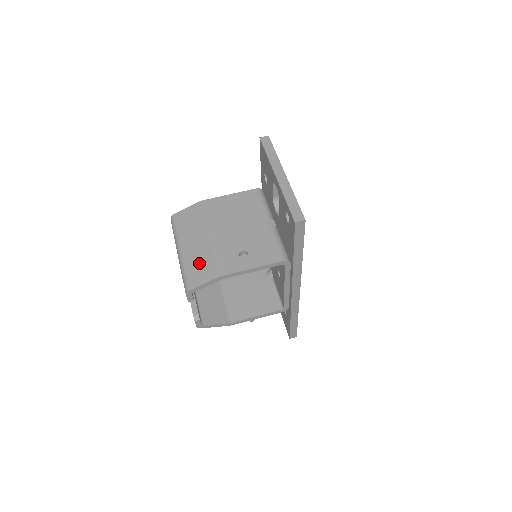
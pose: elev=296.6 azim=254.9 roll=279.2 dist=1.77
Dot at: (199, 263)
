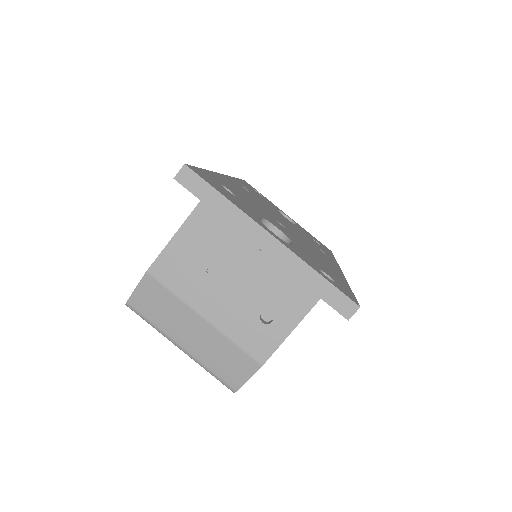
Dot at: (220, 357)
